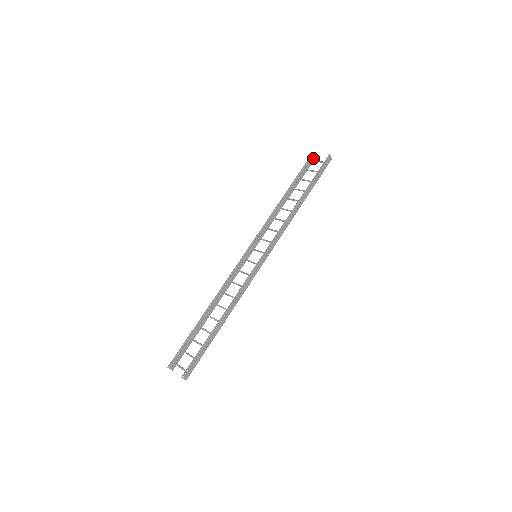
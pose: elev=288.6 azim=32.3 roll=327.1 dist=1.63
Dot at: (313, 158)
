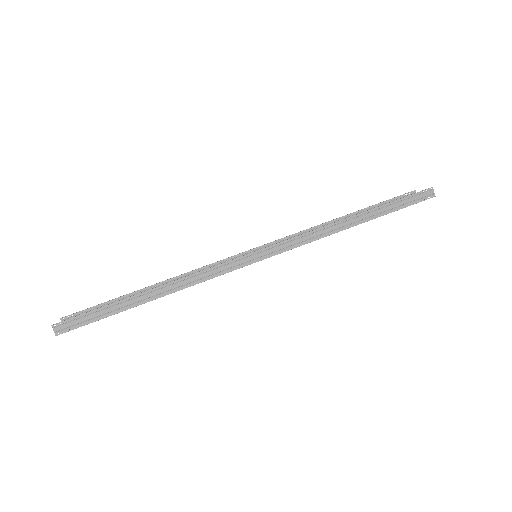
Dot at: occluded
